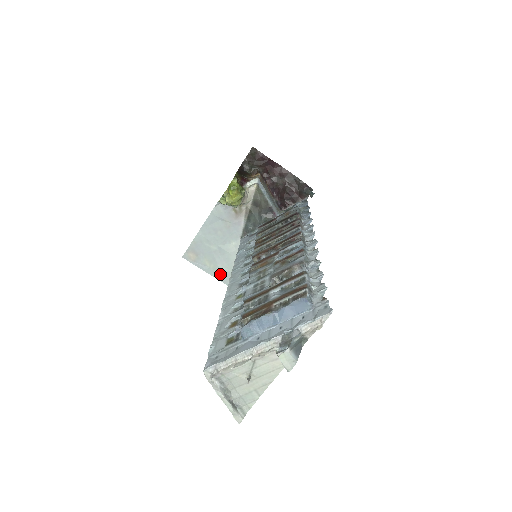
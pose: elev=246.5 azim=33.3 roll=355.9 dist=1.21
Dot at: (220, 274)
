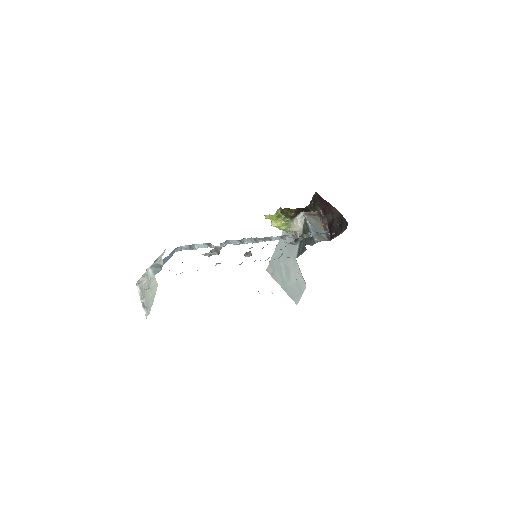
Dot at: (285, 286)
